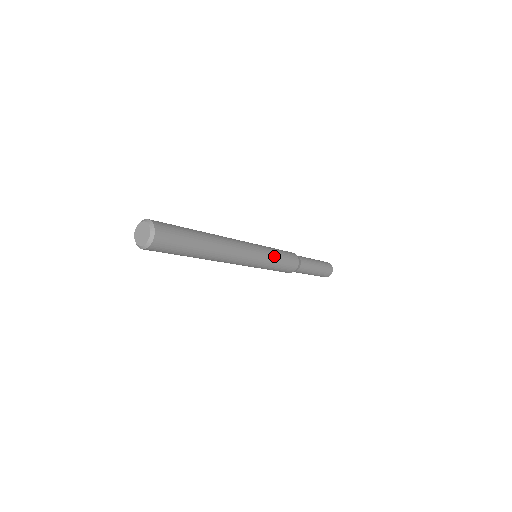
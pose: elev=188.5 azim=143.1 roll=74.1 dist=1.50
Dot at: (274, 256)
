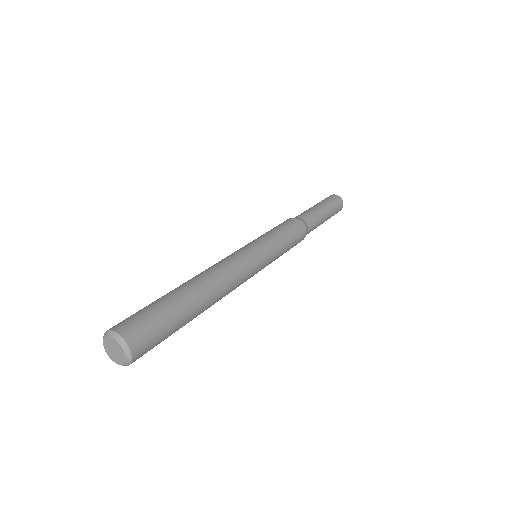
Dot at: (277, 247)
